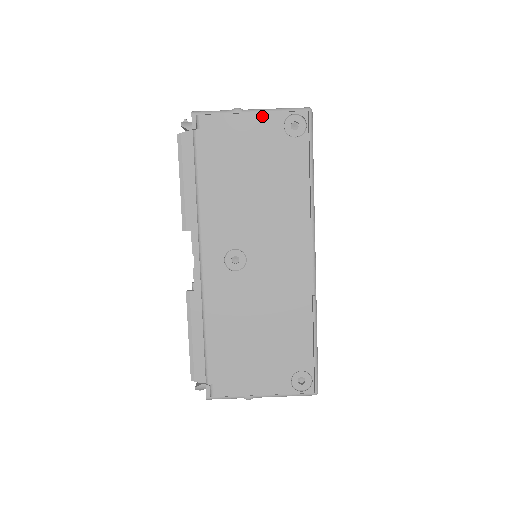
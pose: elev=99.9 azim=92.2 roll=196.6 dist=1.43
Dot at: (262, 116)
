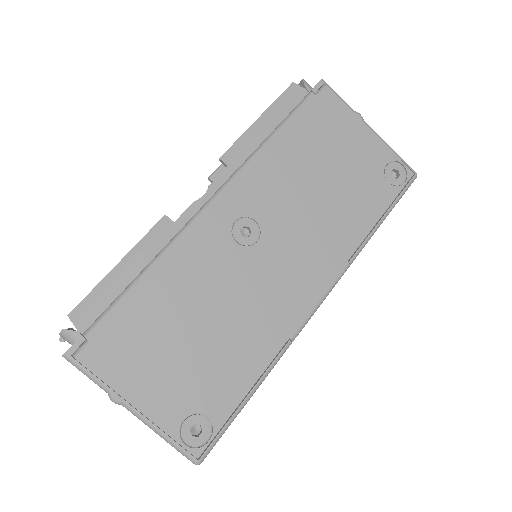
Dot at: (376, 140)
